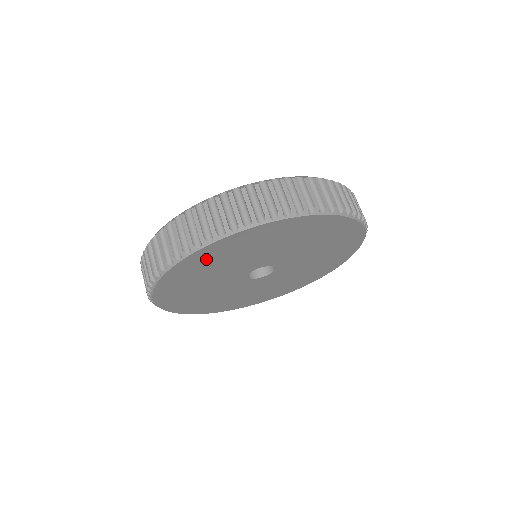
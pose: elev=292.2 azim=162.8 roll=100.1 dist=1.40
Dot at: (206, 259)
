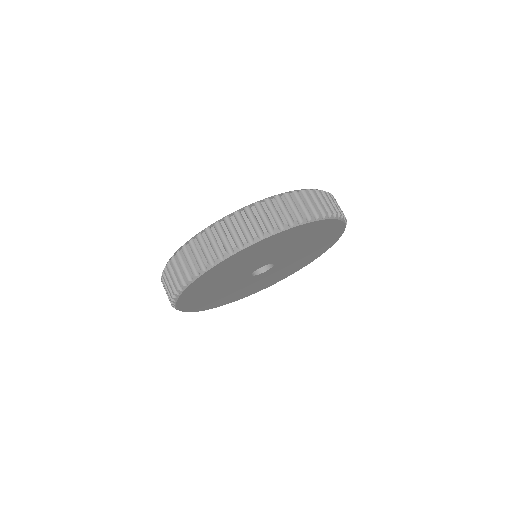
Dot at: (246, 255)
